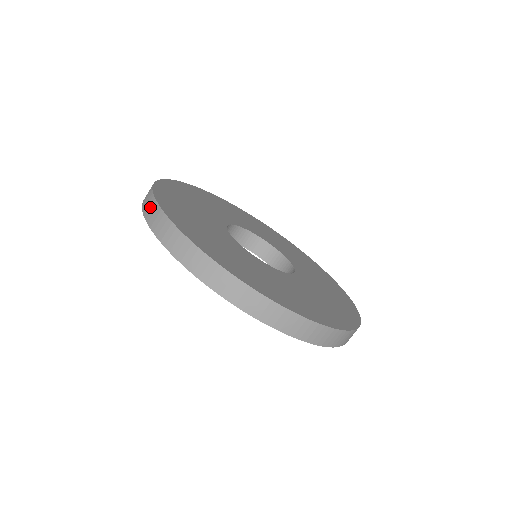
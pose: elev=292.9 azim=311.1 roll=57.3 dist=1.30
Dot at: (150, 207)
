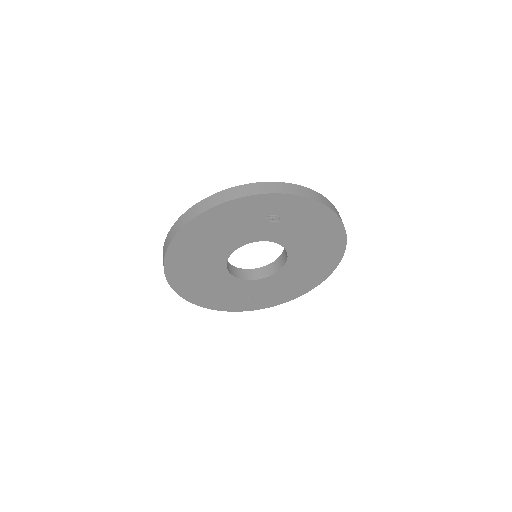
Dot at: (203, 205)
